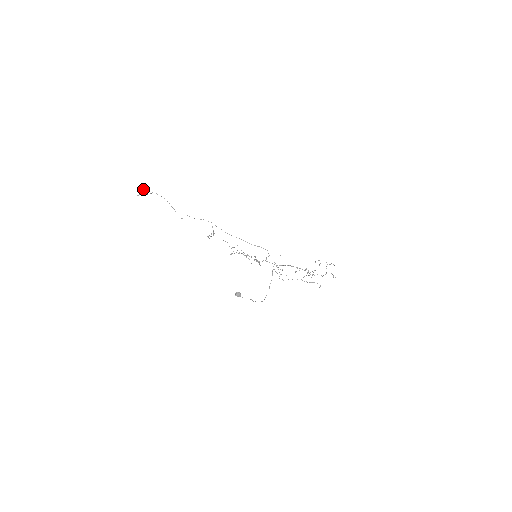
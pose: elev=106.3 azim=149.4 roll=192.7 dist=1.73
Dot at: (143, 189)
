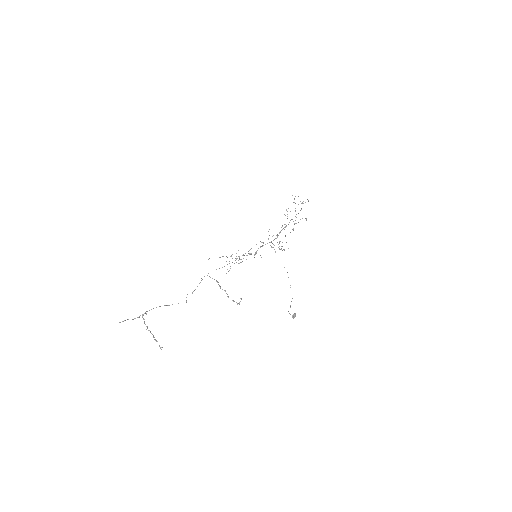
Dot at: occluded
